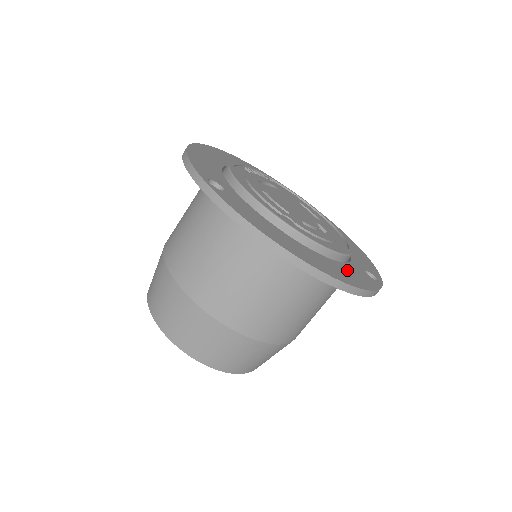
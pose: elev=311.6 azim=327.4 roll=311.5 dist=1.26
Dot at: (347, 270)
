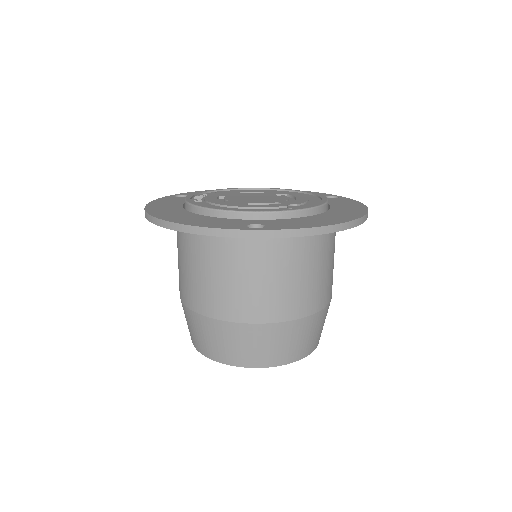
Dot at: (341, 205)
